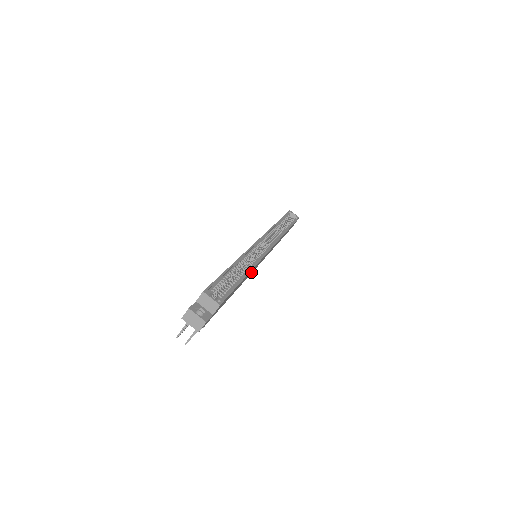
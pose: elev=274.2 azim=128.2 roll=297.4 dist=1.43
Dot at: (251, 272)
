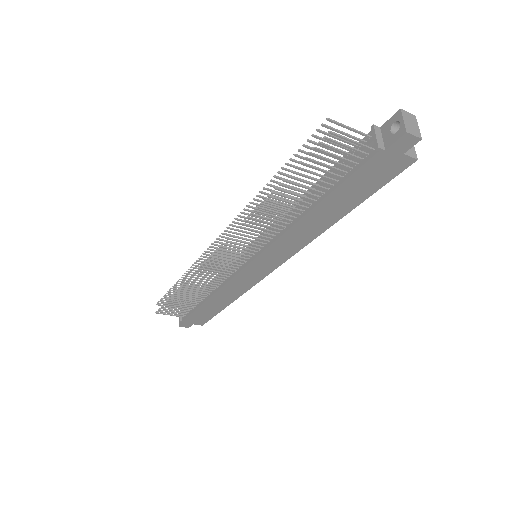
Dot at: (285, 242)
